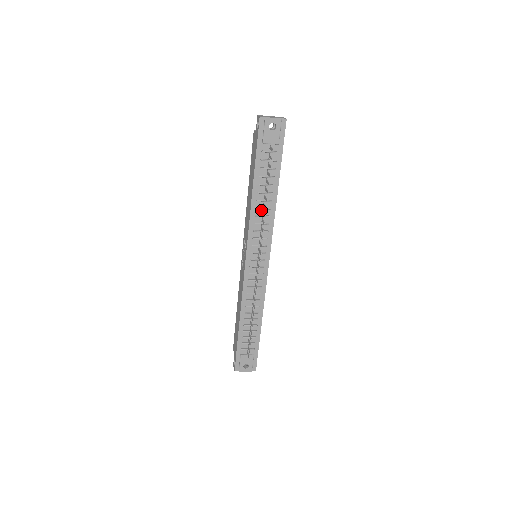
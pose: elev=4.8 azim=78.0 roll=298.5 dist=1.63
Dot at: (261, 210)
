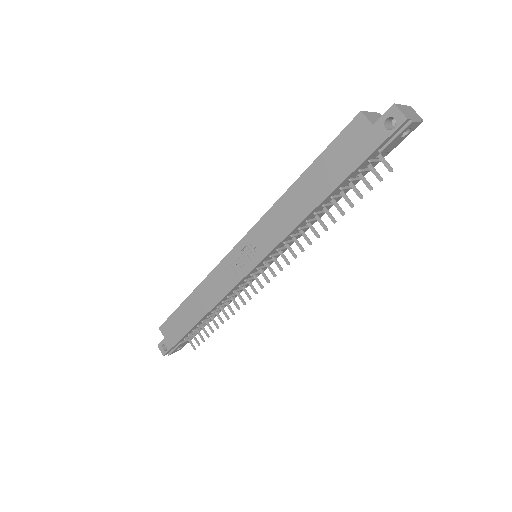
Dot at: (308, 221)
